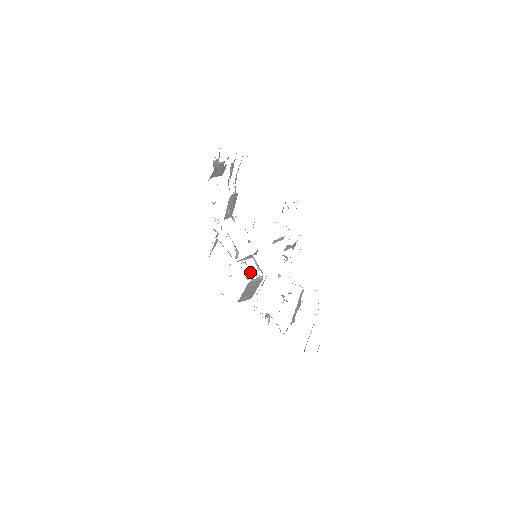
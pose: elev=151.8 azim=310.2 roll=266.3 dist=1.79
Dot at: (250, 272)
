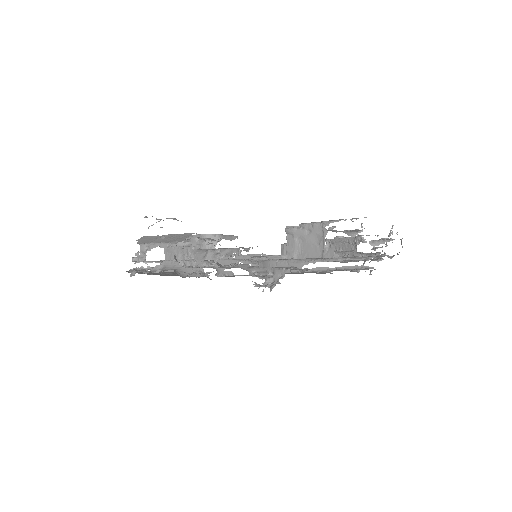
Dot at: (230, 256)
